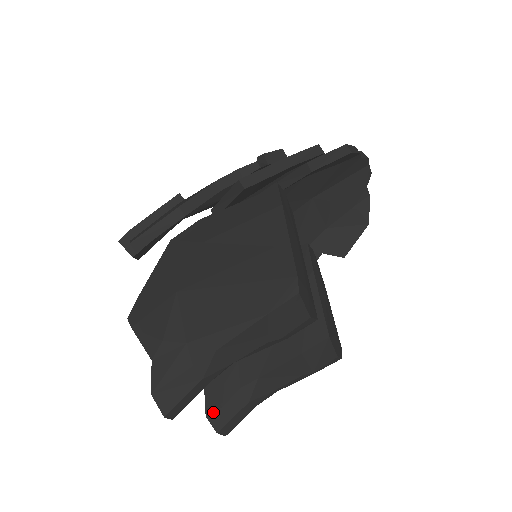
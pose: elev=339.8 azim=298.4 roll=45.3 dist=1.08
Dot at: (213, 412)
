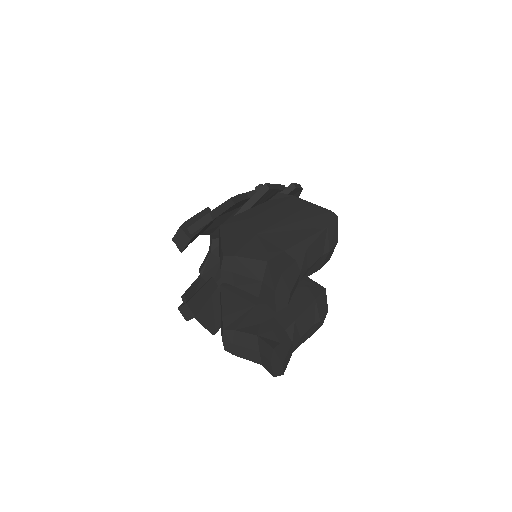
Dot at: (277, 346)
